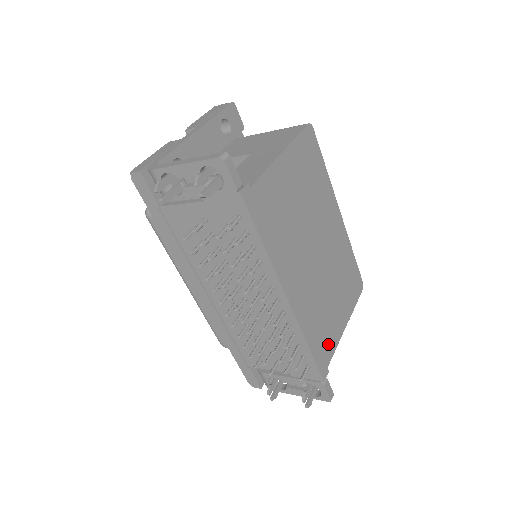
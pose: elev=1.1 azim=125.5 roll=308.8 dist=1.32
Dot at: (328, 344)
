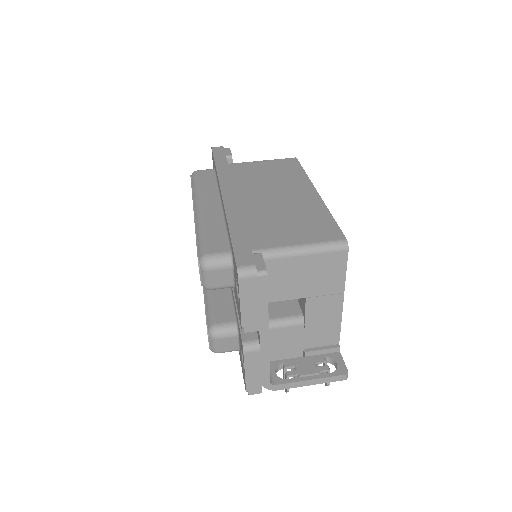
Dot at: occluded
